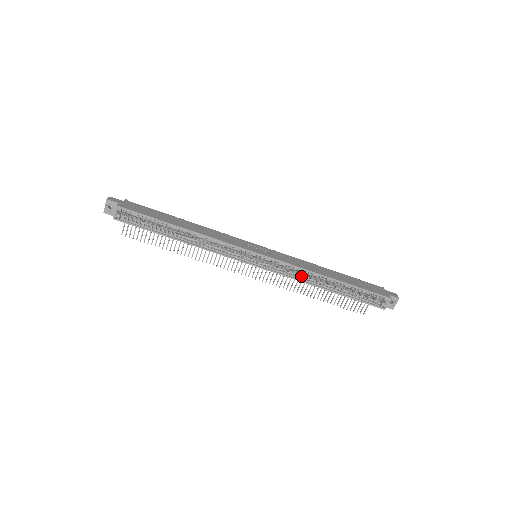
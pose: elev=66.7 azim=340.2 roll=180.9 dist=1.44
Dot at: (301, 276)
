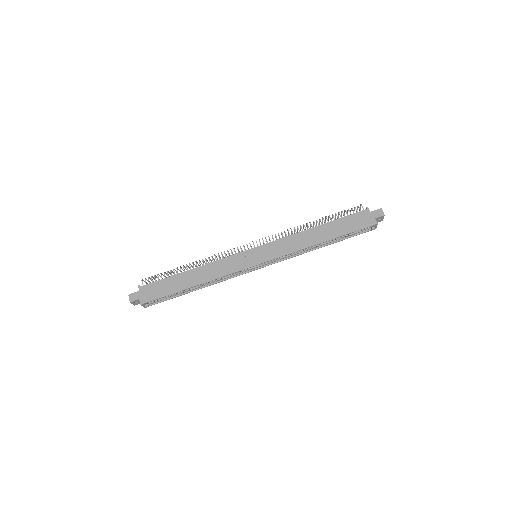
Dot at: (298, 252)
